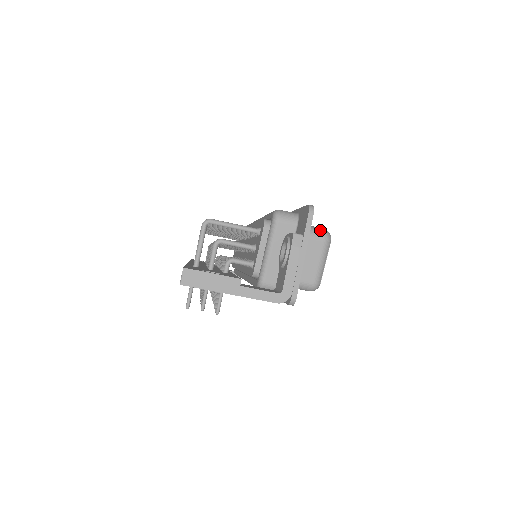
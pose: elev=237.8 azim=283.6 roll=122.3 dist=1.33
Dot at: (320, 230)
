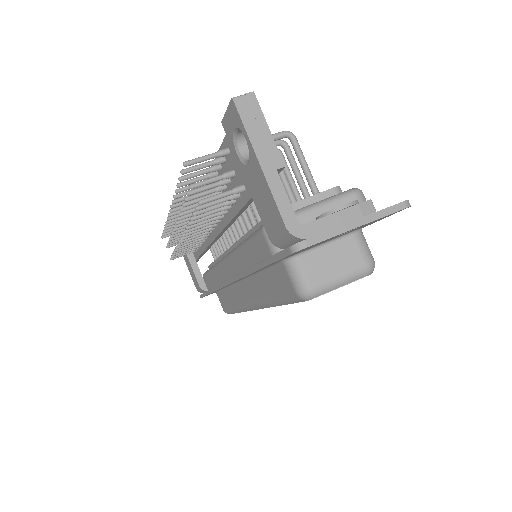
Dot at: occluded
